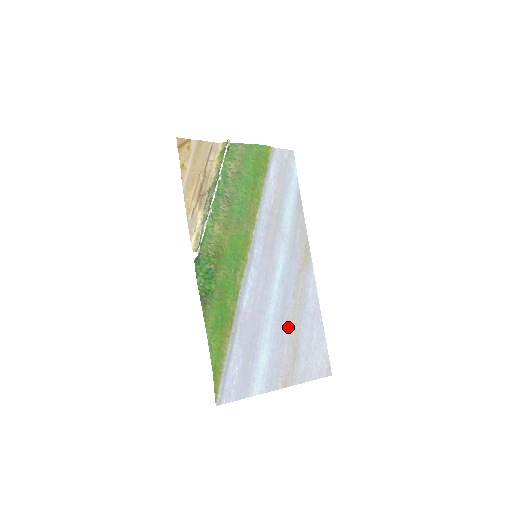
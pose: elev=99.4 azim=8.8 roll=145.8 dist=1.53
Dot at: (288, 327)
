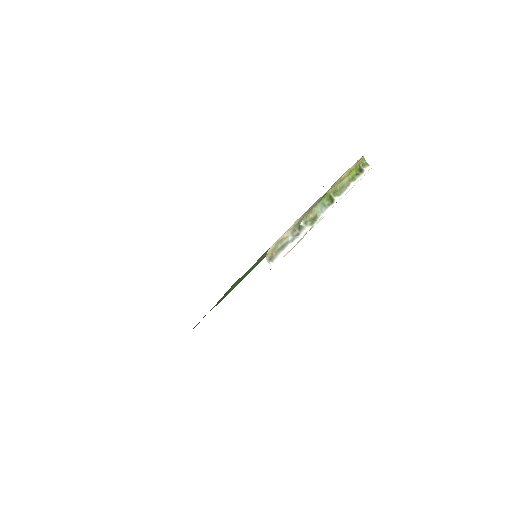
Dot at: occluded
